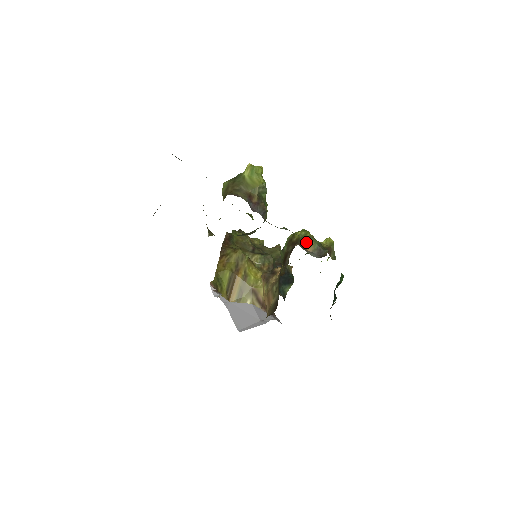
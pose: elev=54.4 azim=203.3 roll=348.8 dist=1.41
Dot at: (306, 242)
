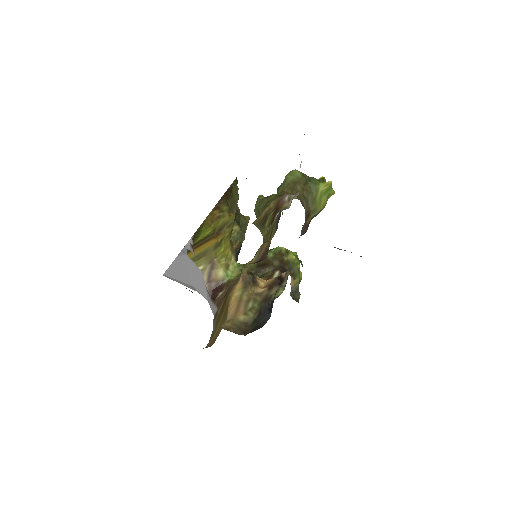
Dot at: (294, 273)
